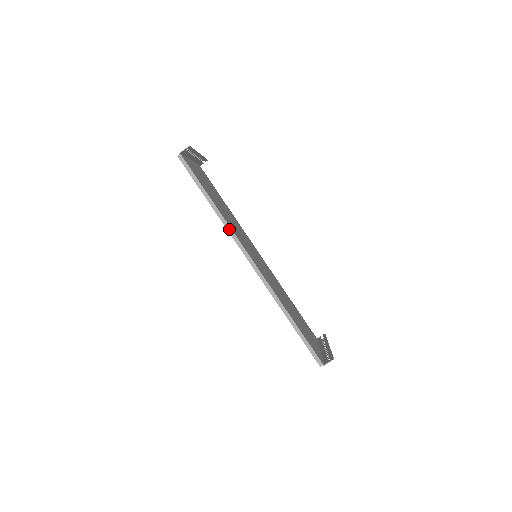
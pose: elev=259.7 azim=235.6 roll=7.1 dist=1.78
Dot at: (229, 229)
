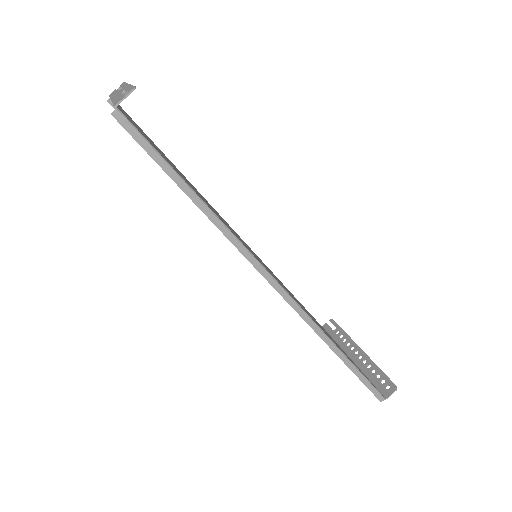
Dot at: (240, 246)
